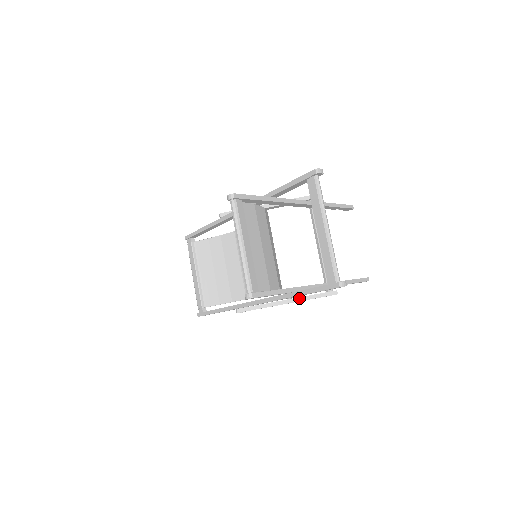
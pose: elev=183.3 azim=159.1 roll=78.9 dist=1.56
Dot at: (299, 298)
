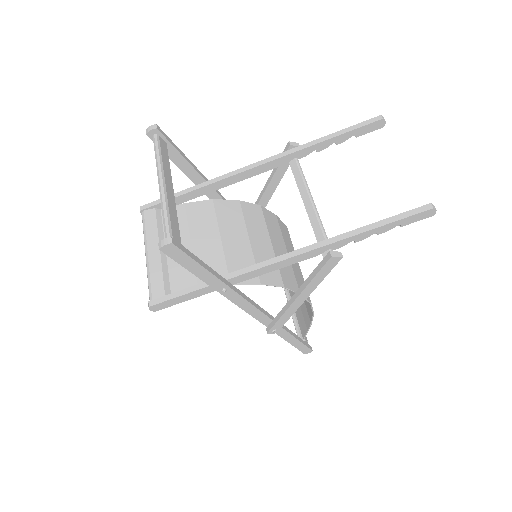
Dot at: (302, 286)
